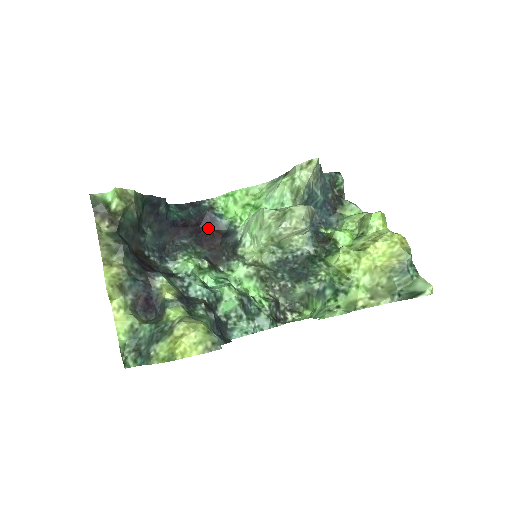
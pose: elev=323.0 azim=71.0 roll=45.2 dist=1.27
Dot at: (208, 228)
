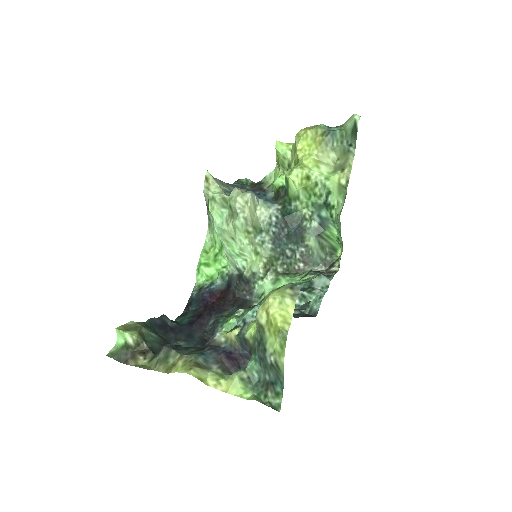
Dot at: (215, 299)
